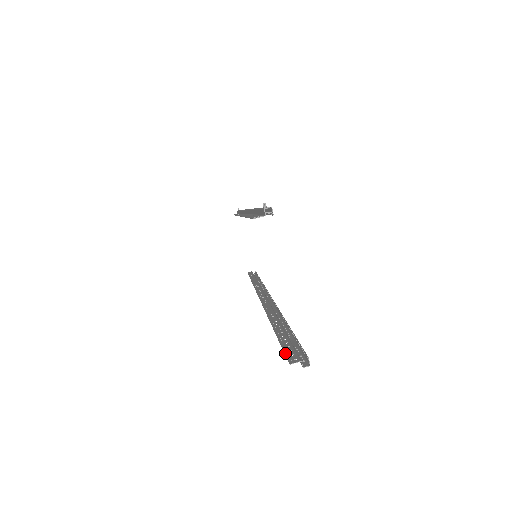
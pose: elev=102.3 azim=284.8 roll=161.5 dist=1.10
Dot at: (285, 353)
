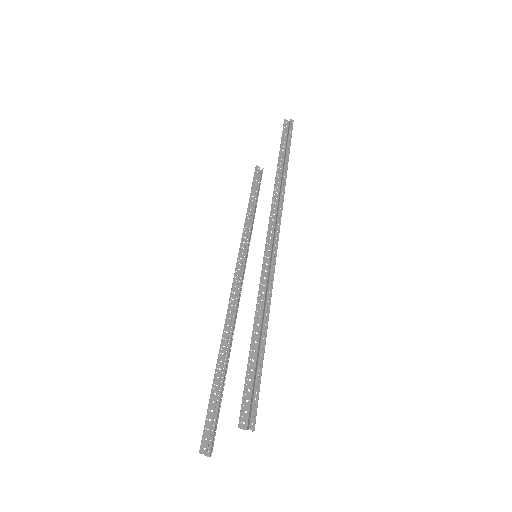
Dot at: (204, 431)
